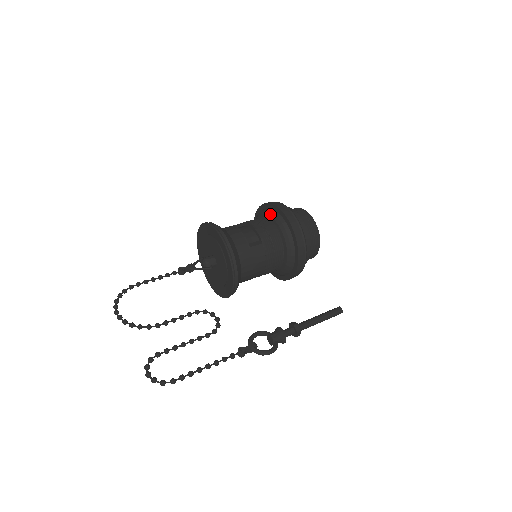
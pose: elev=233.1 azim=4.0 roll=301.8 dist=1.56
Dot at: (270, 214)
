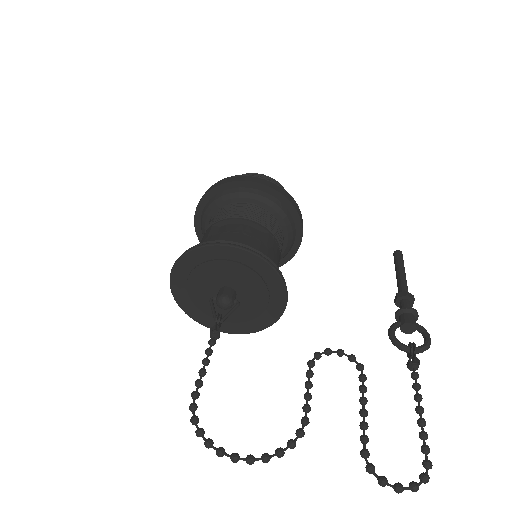
Dot at: (240, 195)
